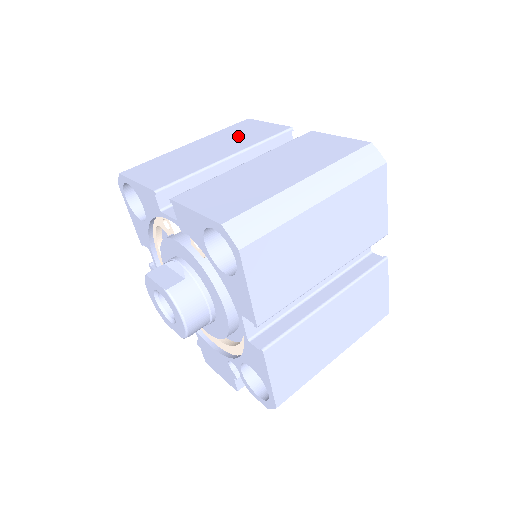
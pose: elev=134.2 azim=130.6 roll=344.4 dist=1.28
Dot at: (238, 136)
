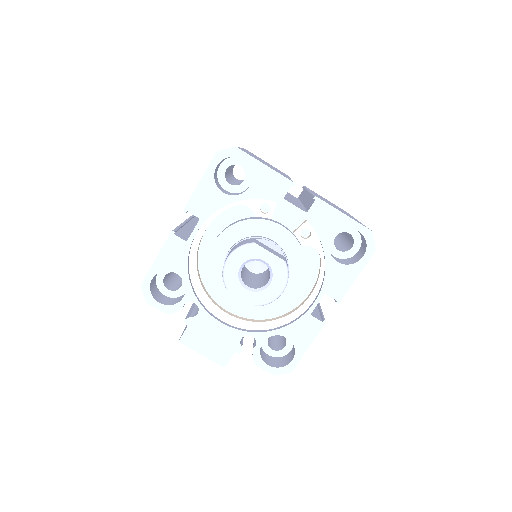
Dot at: (267, 163)
